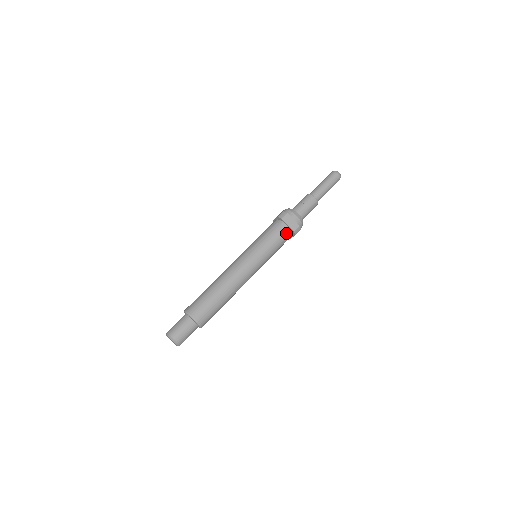
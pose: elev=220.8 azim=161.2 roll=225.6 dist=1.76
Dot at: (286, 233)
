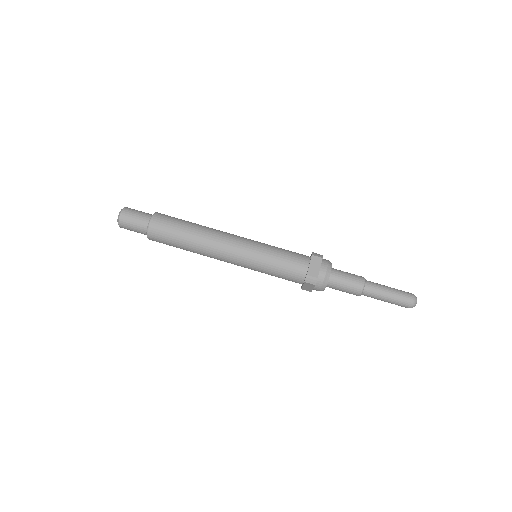
Dot at: (300, 269)
